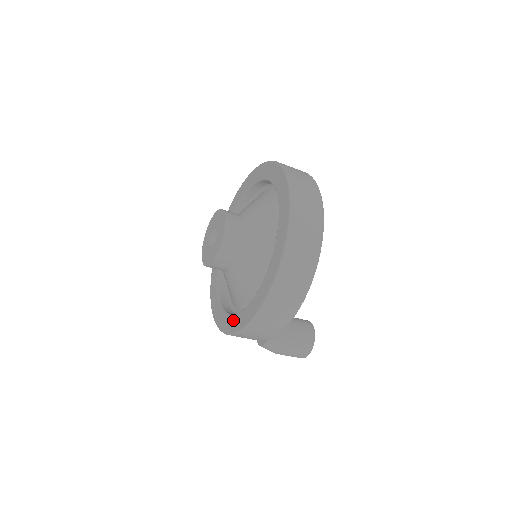
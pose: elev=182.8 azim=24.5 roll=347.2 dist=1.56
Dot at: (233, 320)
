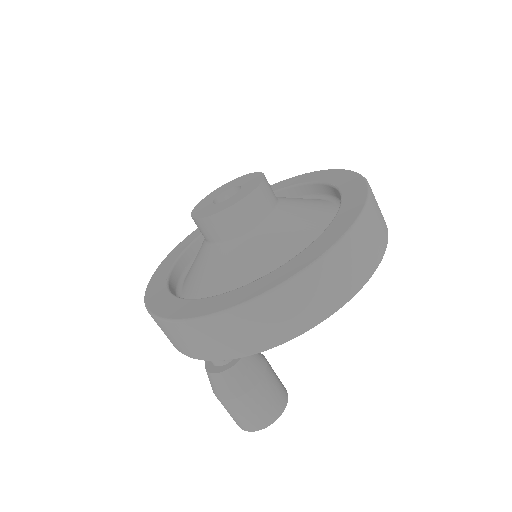
Dot at: (212, 300)
